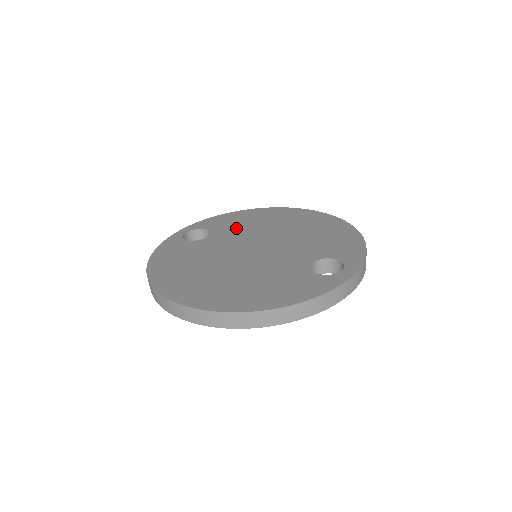
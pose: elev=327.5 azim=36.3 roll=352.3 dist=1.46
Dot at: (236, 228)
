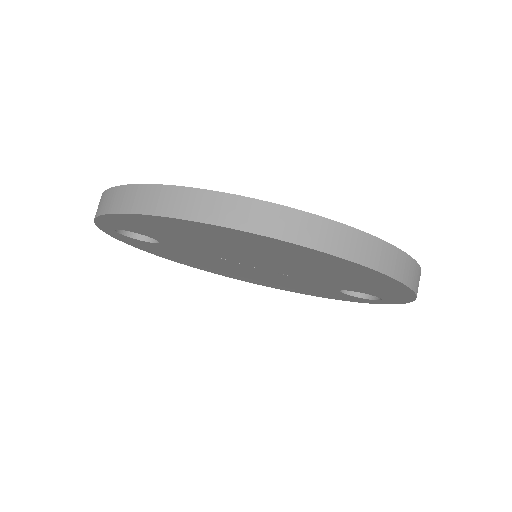
Dot at: occluded
